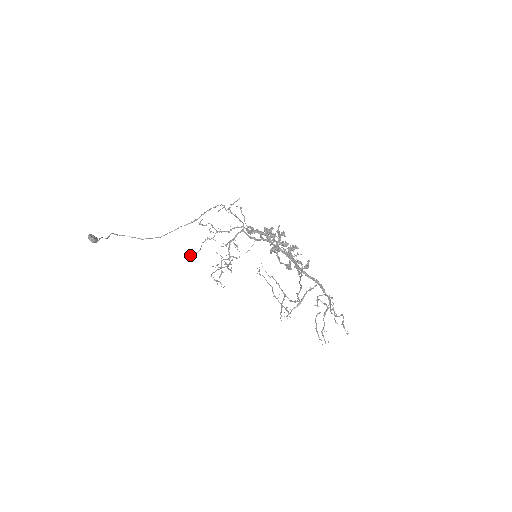
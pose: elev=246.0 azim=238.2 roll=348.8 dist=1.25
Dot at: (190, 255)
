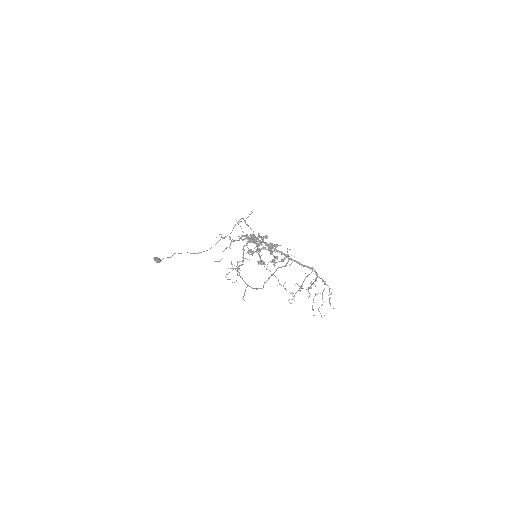
Dot at: occluded
